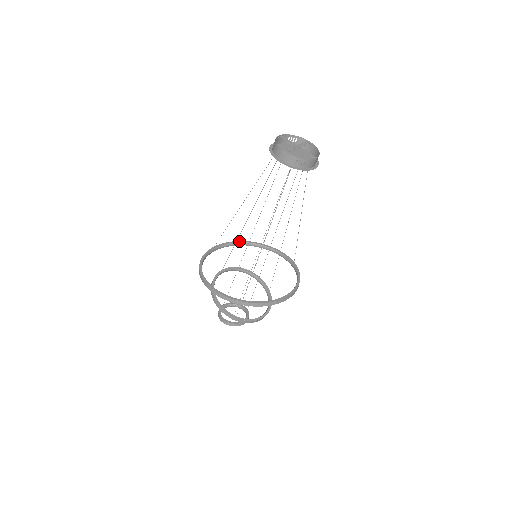
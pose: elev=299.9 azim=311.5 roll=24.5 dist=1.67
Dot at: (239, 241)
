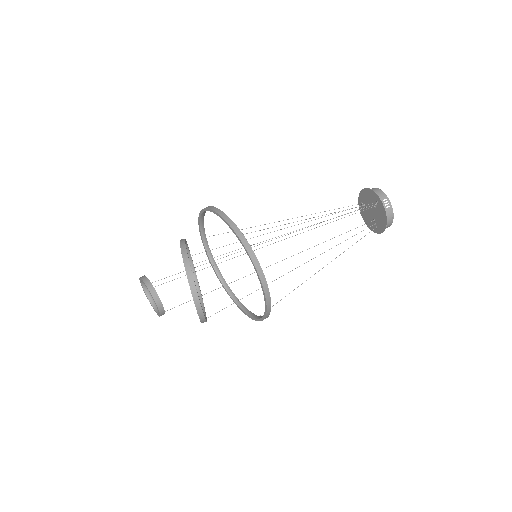
Dot at: (218, 268)
